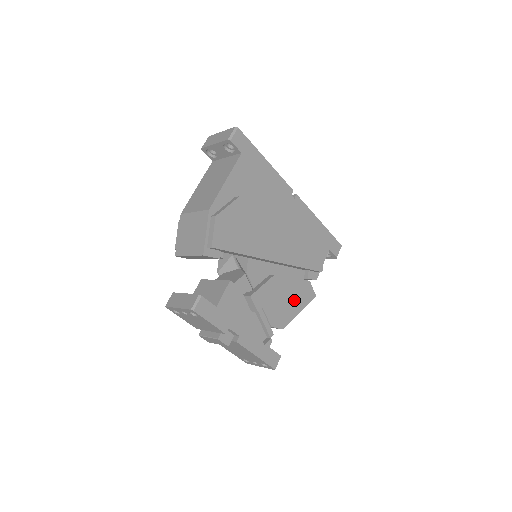
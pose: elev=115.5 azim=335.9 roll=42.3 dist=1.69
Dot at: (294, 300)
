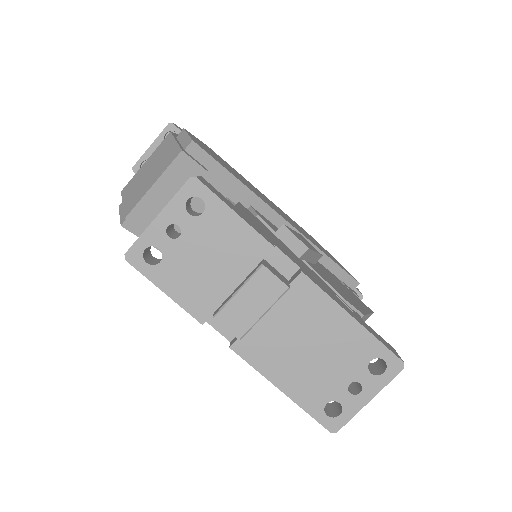
Dot at: (348, 294)
